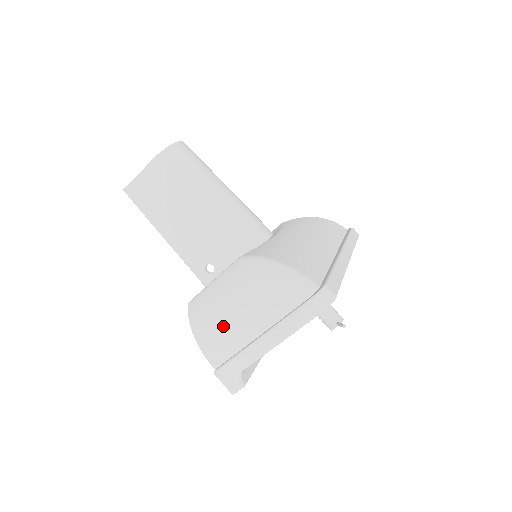
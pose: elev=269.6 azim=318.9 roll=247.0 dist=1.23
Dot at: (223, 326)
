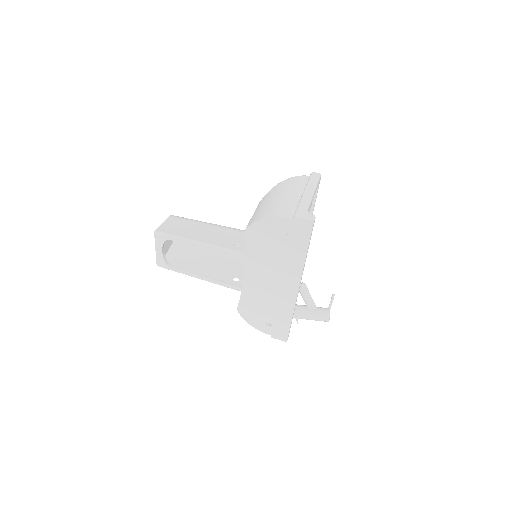
Dot at: (279, 203)
